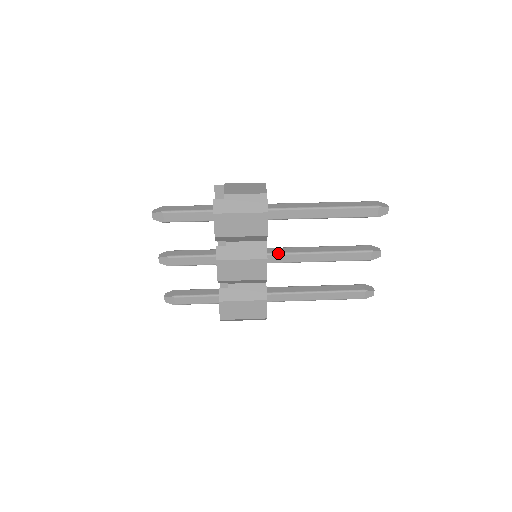
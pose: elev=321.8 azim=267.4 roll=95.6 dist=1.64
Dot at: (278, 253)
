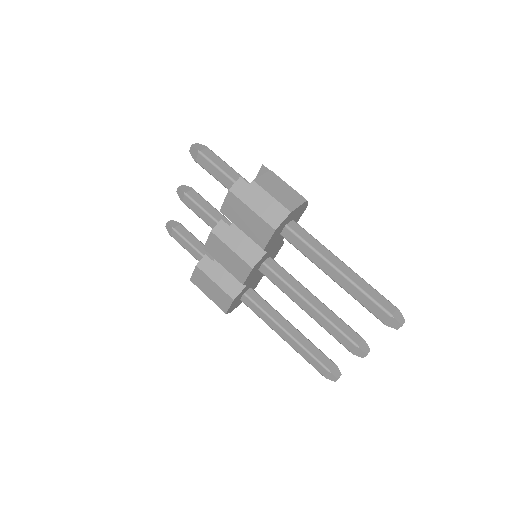
Dot at: (273, 271)
